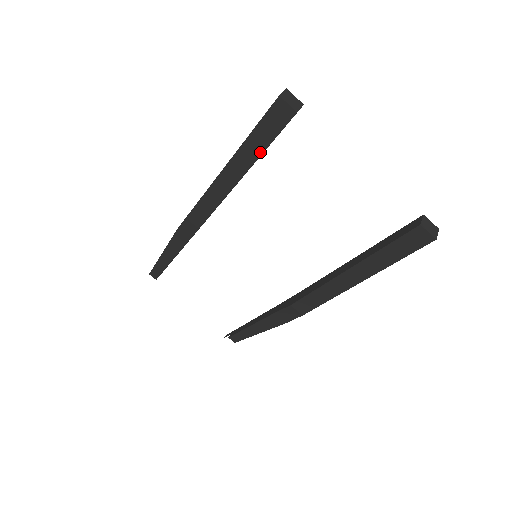
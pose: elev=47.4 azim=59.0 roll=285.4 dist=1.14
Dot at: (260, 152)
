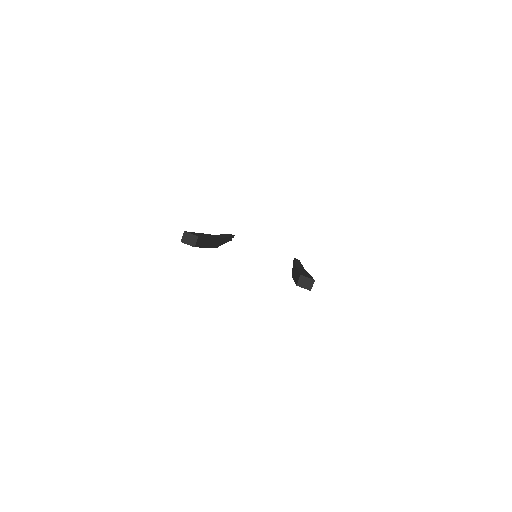
Dot at: occluded
